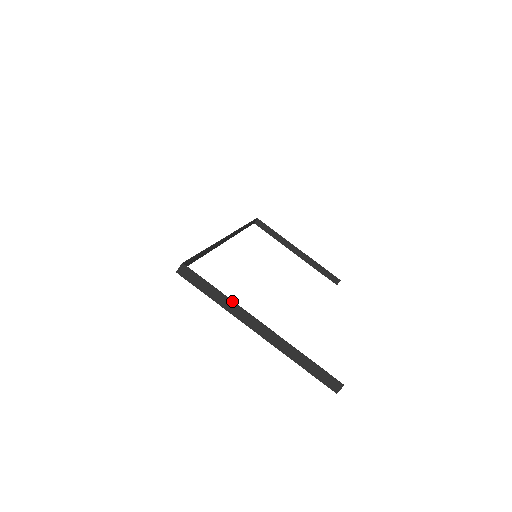
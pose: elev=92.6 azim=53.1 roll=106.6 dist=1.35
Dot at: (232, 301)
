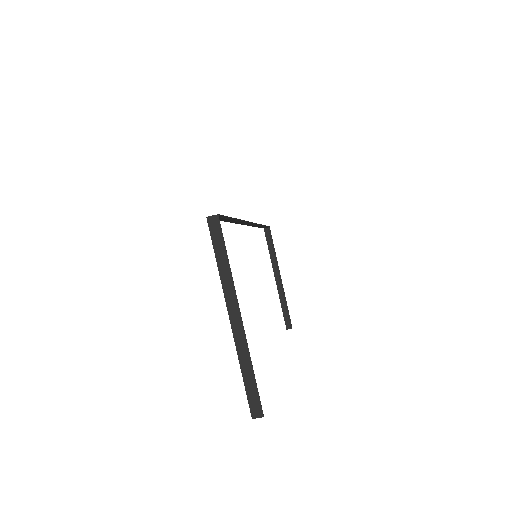
Dot at: (232, 278)
